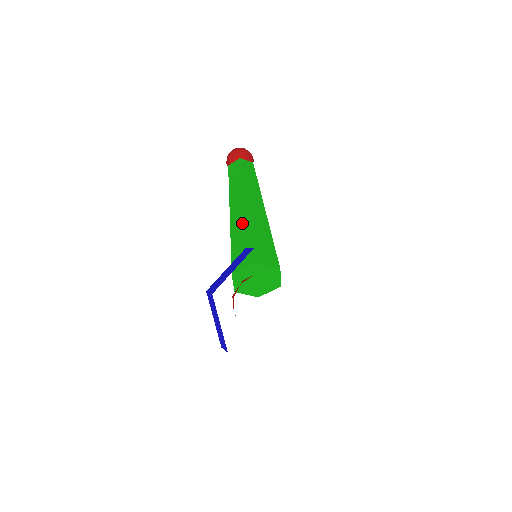
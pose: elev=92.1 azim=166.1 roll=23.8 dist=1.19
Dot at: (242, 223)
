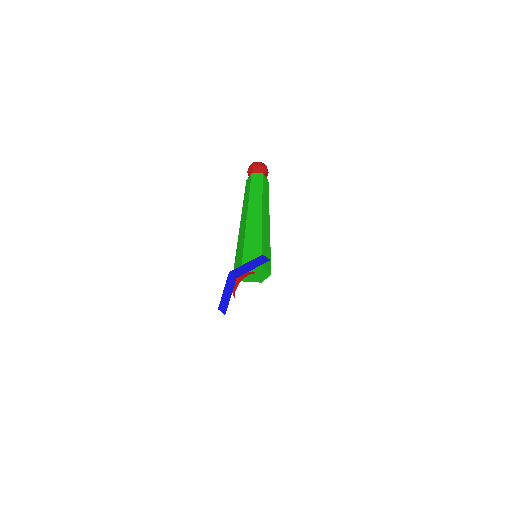
Dot at: (256, 229)
